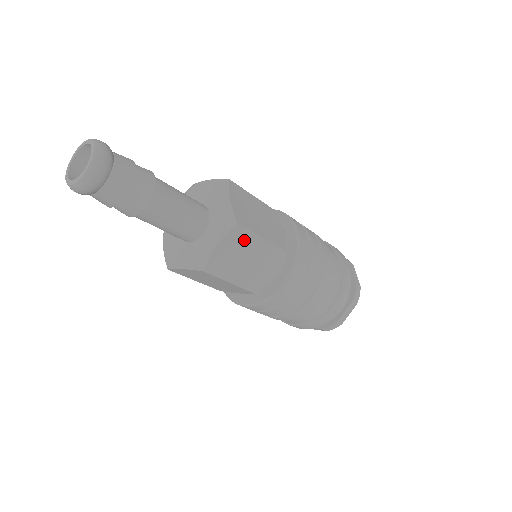
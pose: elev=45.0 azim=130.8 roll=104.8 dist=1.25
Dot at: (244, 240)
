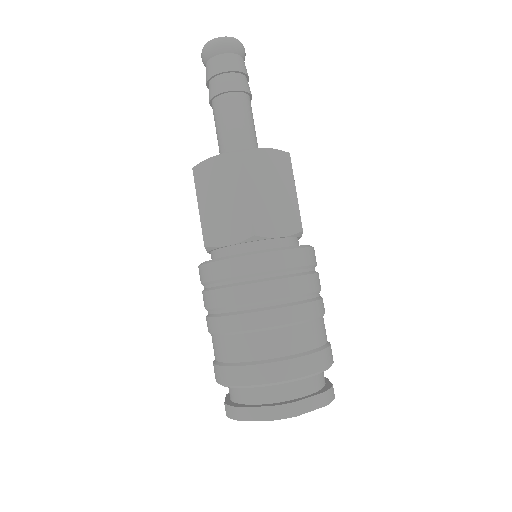
Dot at: (284, 173)
